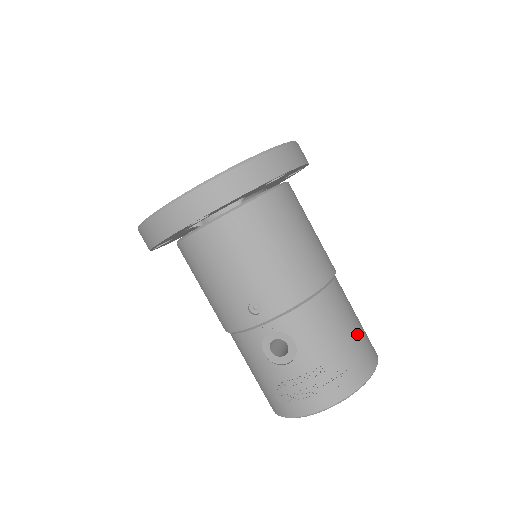
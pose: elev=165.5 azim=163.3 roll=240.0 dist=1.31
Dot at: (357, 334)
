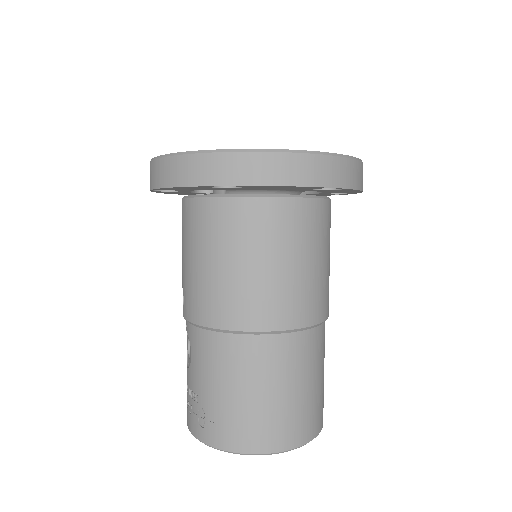
Dot at: (254, 406)
